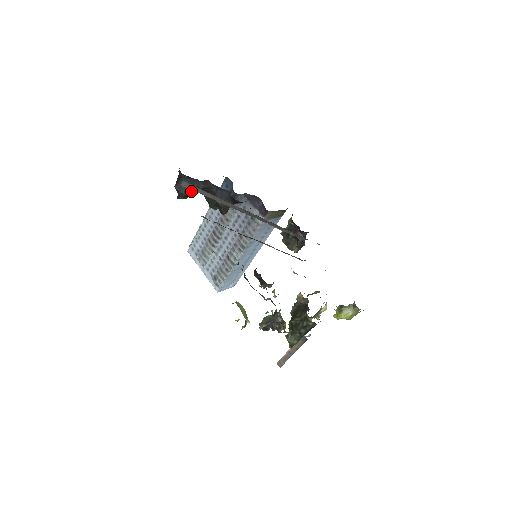
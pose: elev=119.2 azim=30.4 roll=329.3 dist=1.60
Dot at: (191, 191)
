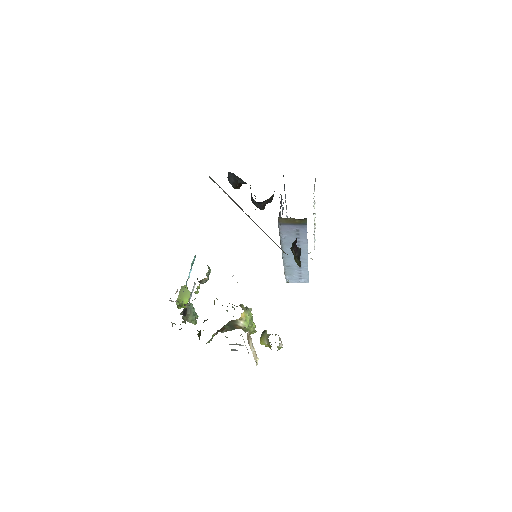
Dot at: (237, 183)
